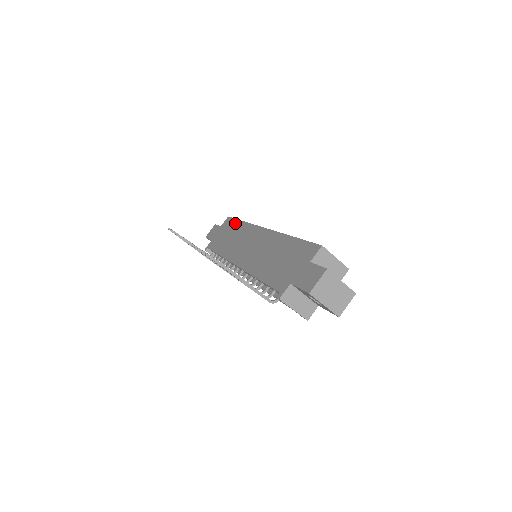
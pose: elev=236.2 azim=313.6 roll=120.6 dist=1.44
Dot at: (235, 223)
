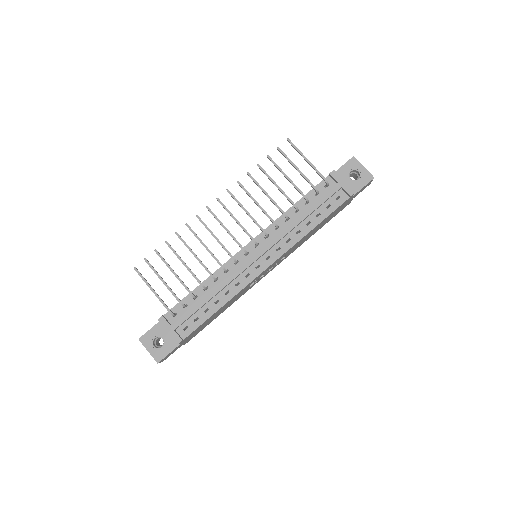
Dot at: occluded
